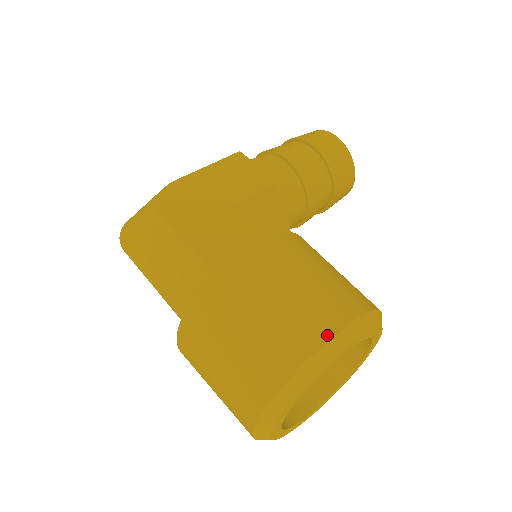
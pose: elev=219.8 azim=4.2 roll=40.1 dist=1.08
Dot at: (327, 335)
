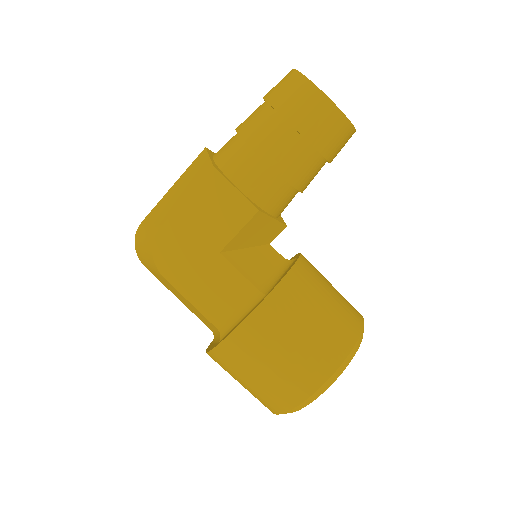
Dot at: (304, 397)
